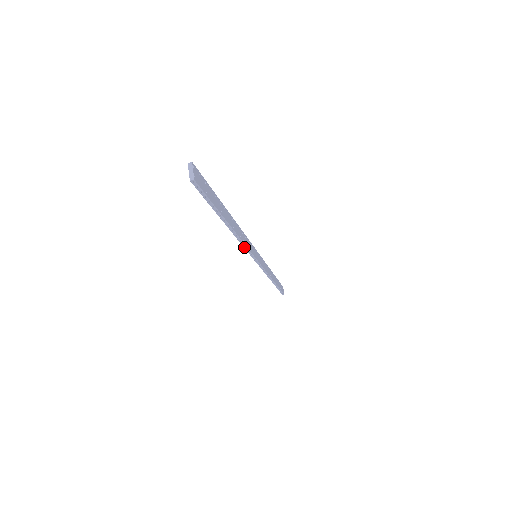
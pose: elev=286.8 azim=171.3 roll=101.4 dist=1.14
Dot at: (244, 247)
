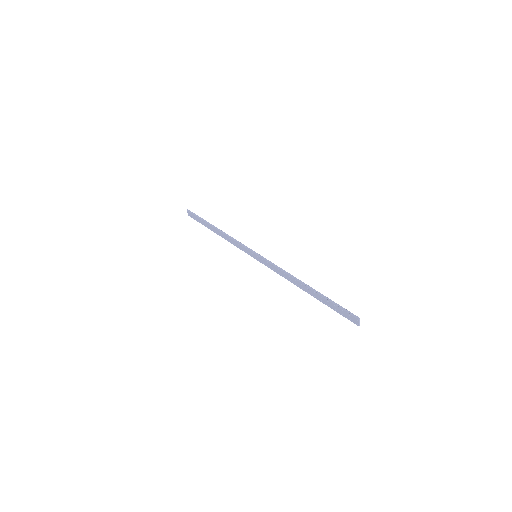
Dot at: (279, 274)
